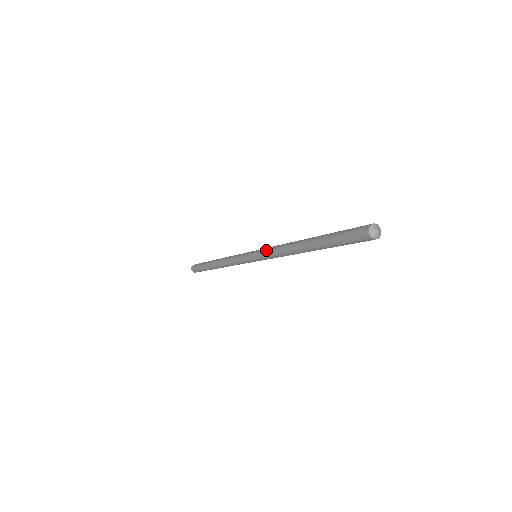
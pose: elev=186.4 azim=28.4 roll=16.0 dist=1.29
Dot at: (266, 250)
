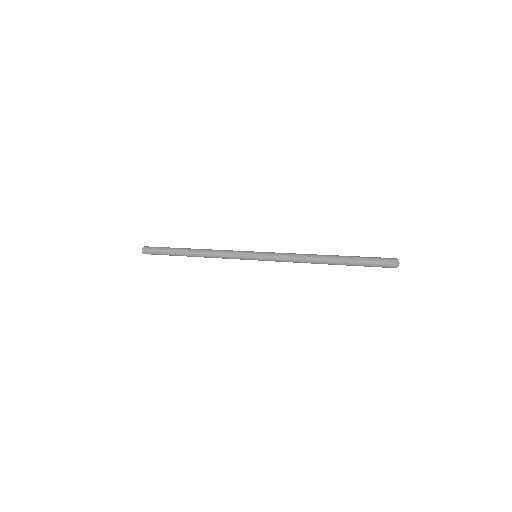
Dot at: (277, 259)
